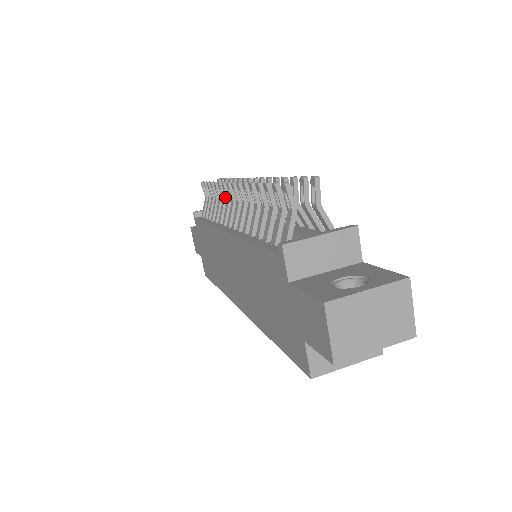
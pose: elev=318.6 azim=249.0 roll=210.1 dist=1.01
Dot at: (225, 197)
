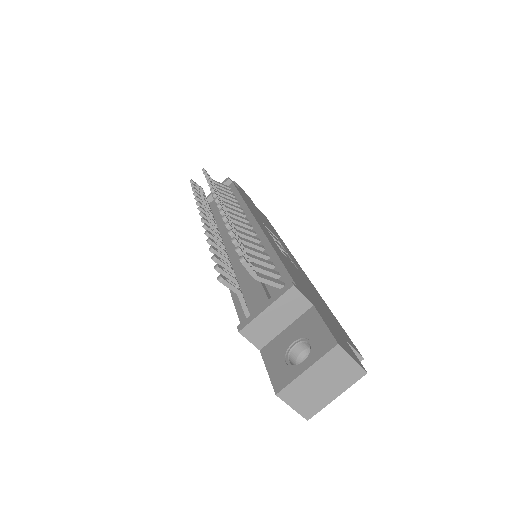
Dot at: occluded
